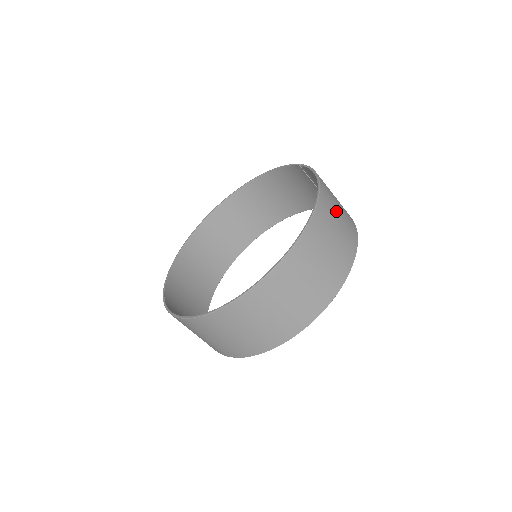
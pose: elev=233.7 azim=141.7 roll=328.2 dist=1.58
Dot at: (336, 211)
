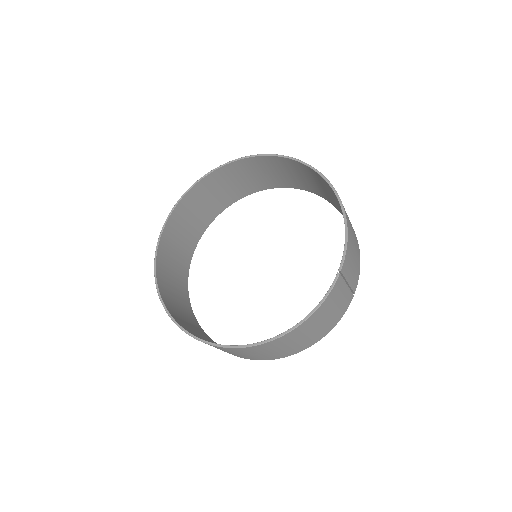
Dot at: (293, 342)
